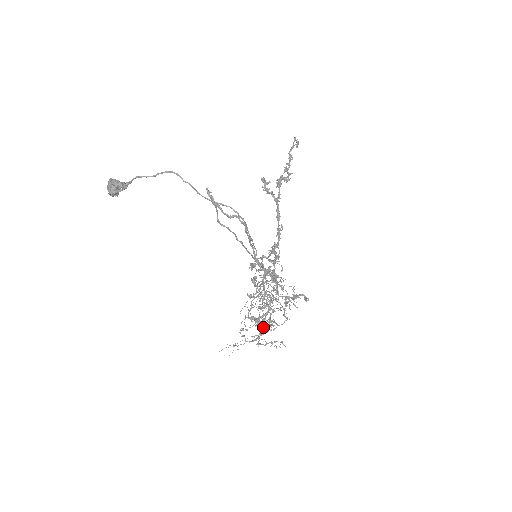
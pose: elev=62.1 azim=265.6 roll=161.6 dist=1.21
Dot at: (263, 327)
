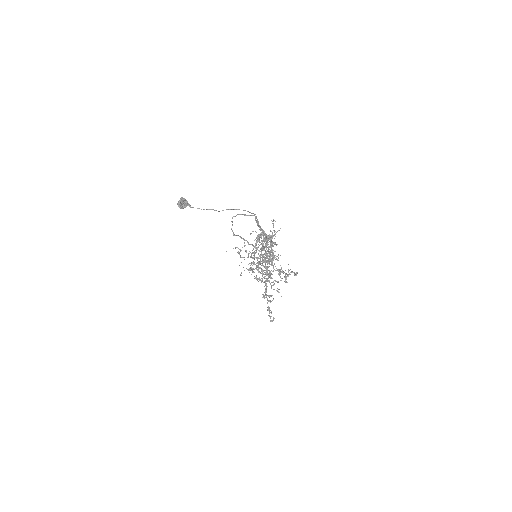
Dot at: occluded
